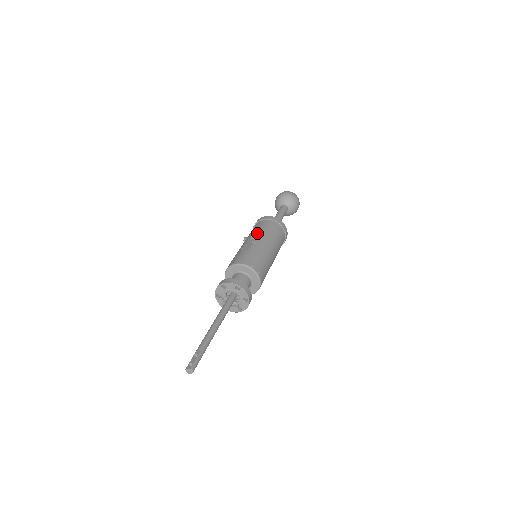
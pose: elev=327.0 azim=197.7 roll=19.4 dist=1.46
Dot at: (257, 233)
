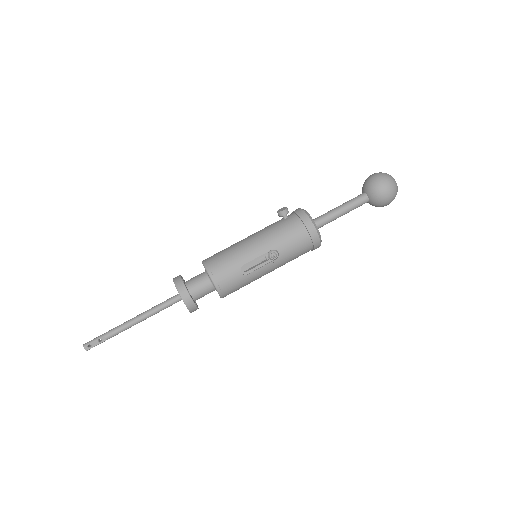
Dot at: (279, 255)
